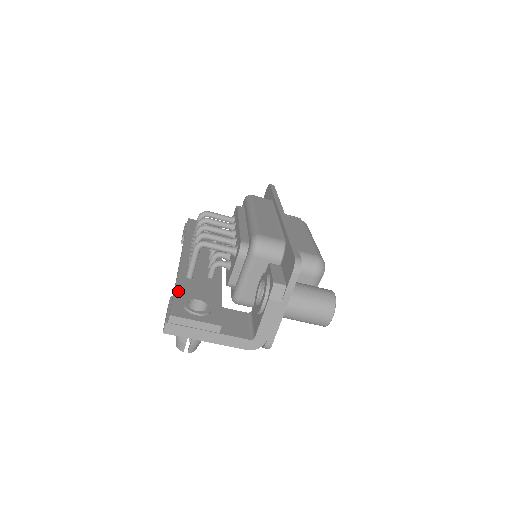
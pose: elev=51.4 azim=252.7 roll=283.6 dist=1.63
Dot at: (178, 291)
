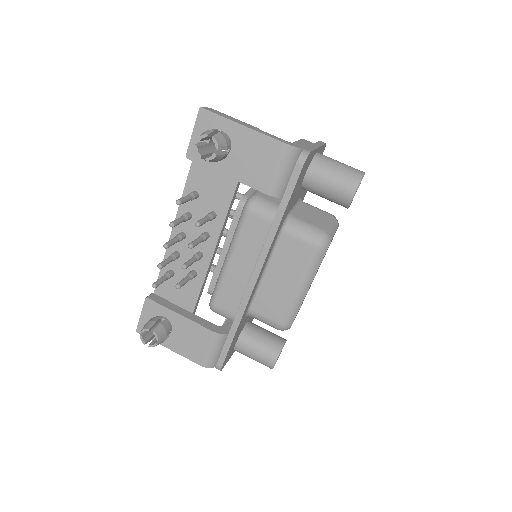
Dot at: occluded
